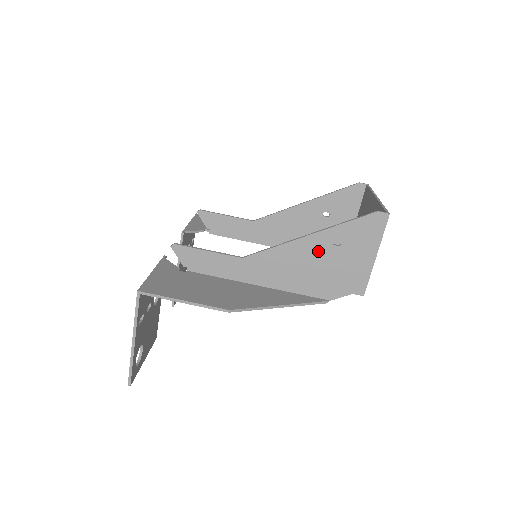
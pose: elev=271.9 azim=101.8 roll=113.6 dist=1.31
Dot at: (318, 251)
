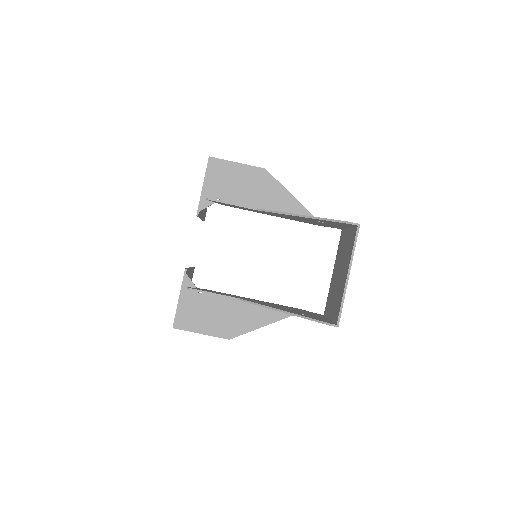
Dot at: occluded
